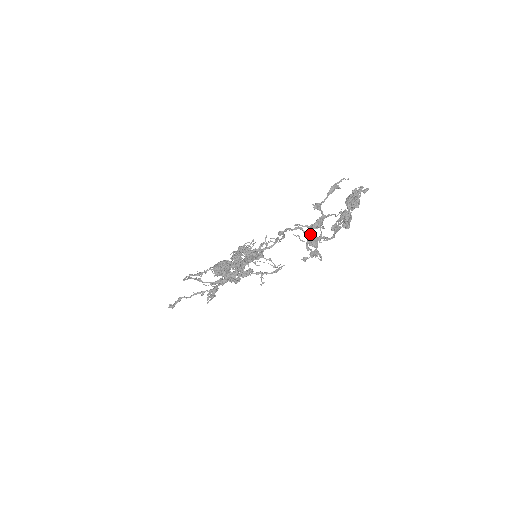
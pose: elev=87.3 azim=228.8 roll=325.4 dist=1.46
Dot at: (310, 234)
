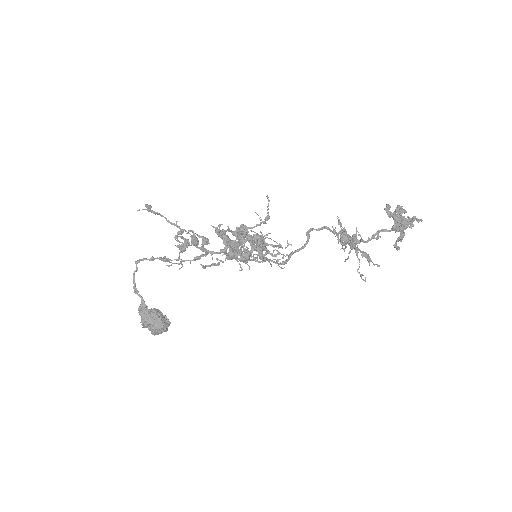
Dot at: occluded
